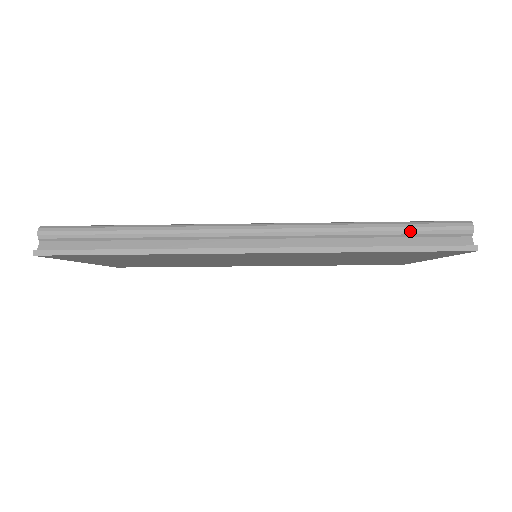
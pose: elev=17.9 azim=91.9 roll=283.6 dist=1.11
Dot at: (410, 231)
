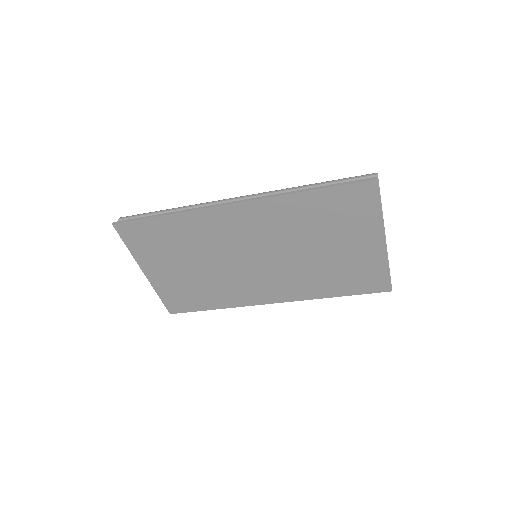
Dot at: (335, 182)
